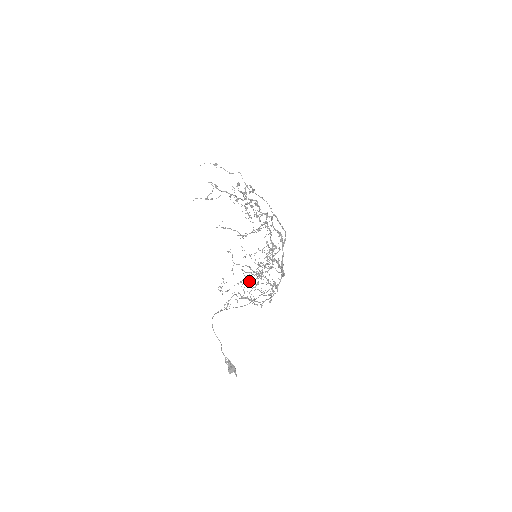
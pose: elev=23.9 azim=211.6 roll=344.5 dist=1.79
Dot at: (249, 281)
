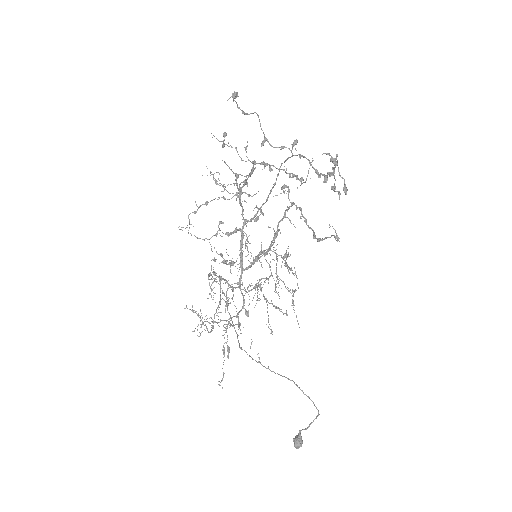
Dot at: occluded
